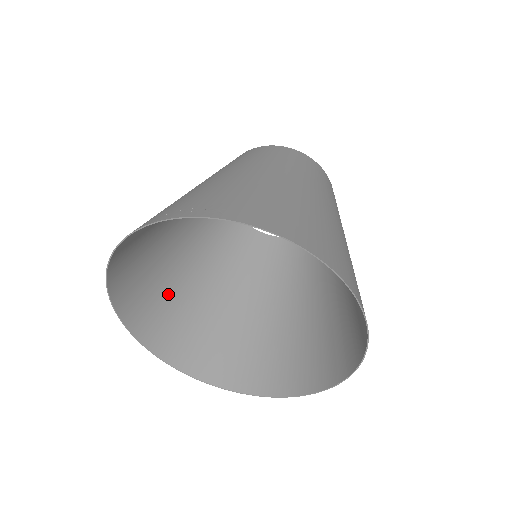
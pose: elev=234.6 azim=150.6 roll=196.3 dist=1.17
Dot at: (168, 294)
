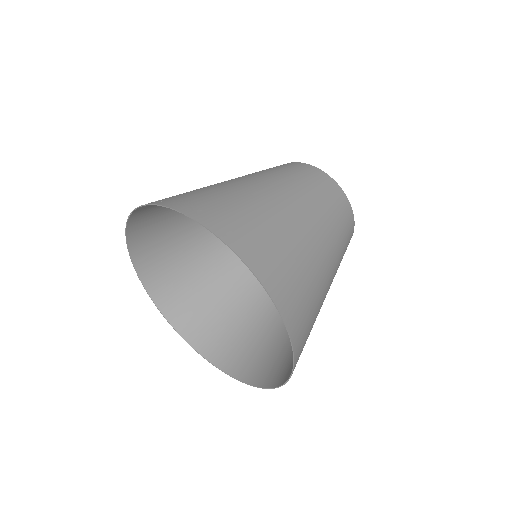
Dot at: (184, 262)
